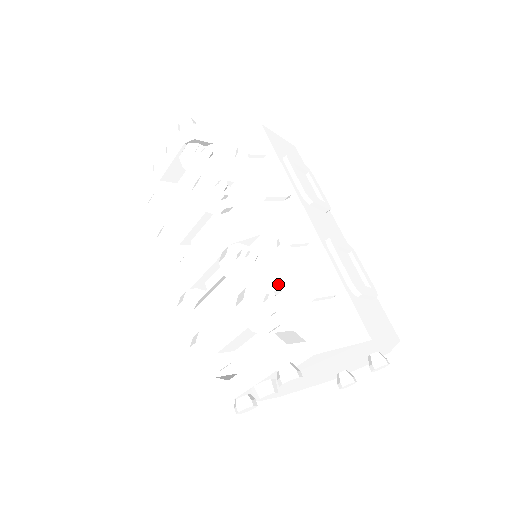
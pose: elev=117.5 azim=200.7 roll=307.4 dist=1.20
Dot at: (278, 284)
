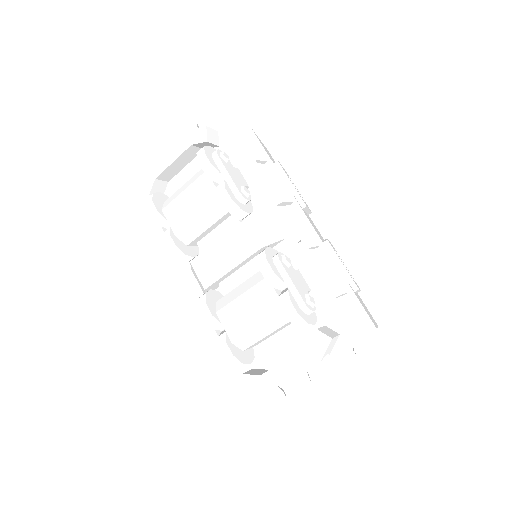
Dot at: (307, 284)
